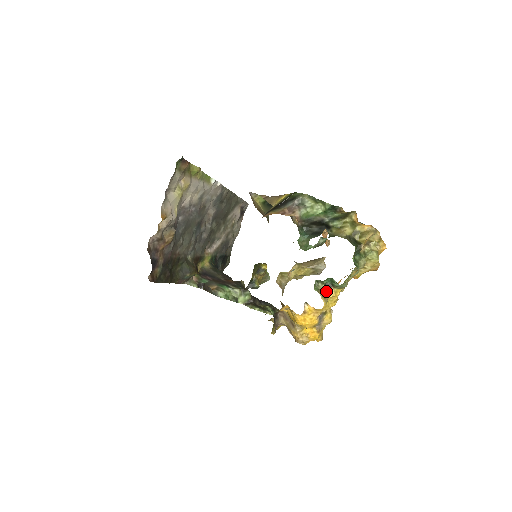
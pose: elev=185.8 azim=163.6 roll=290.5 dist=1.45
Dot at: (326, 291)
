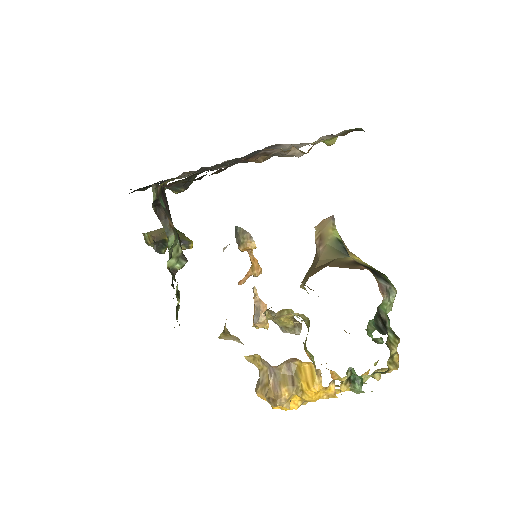
Dot at: (343, 382)
